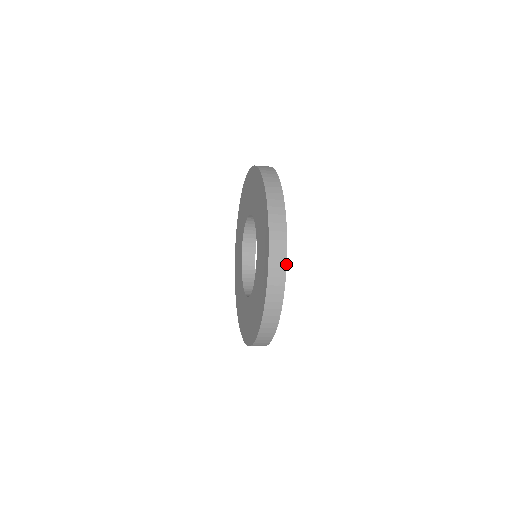
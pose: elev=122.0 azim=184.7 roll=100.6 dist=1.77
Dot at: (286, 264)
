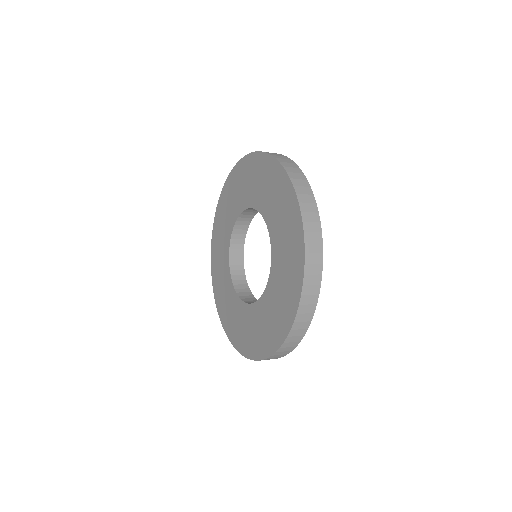
Dot at: (317, 300)
